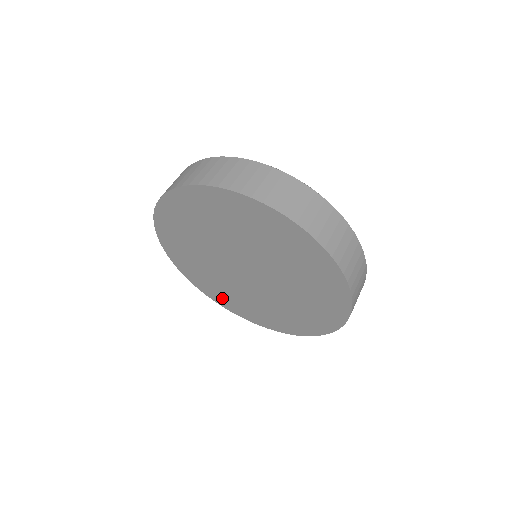
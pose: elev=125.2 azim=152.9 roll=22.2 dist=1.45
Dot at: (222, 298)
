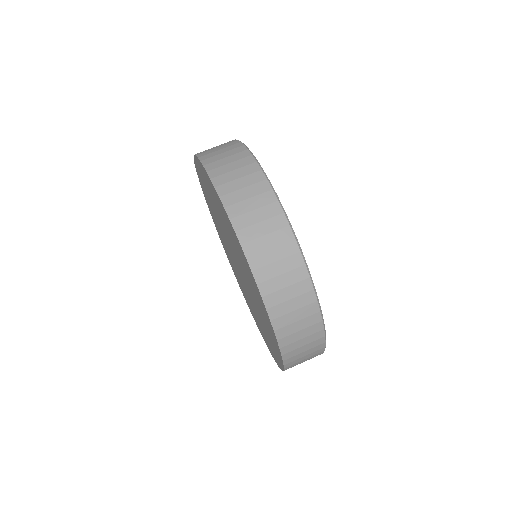
Dot at: occluded
